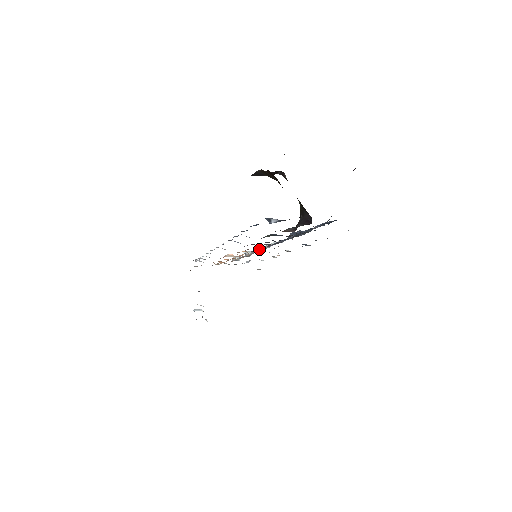
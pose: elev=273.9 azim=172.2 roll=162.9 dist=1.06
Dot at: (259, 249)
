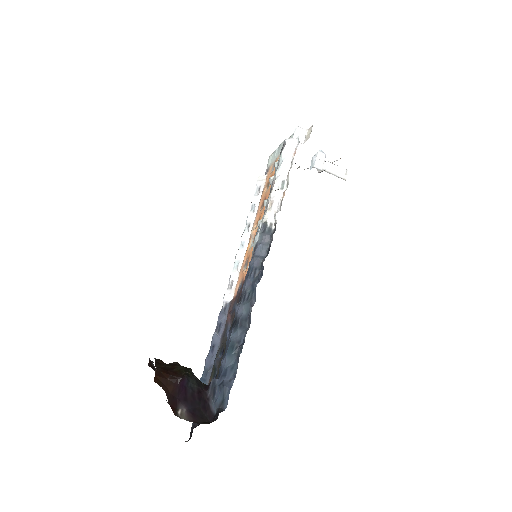
Dot at: occluded
